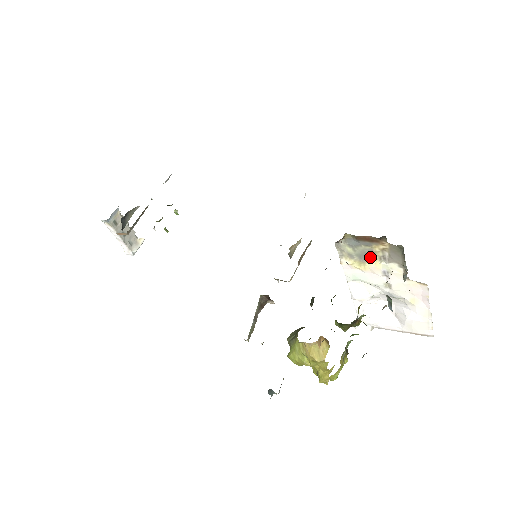
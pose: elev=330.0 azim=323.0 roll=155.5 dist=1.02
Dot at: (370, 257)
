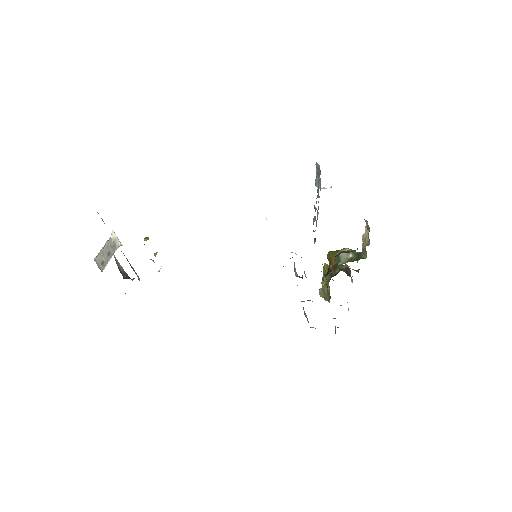
Dot at: occluded
